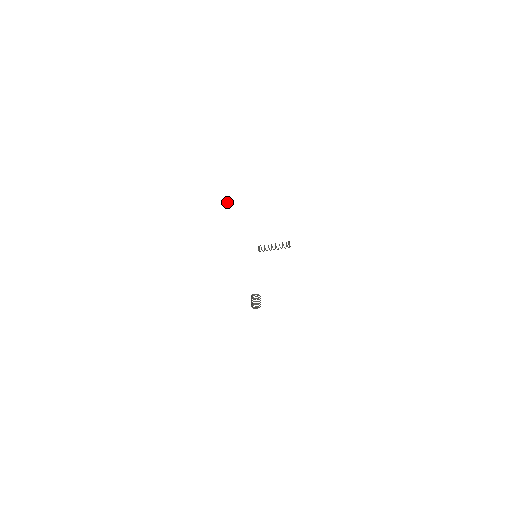
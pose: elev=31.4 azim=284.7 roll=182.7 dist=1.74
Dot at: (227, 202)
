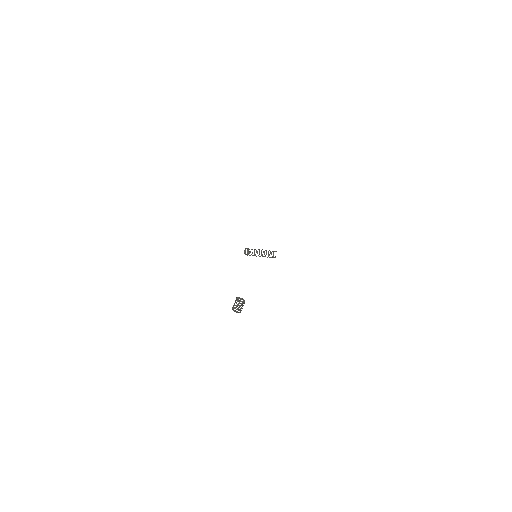
Dot at: (221, 196)
